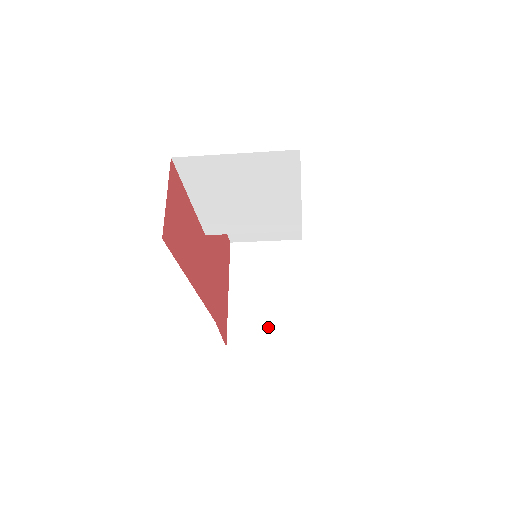
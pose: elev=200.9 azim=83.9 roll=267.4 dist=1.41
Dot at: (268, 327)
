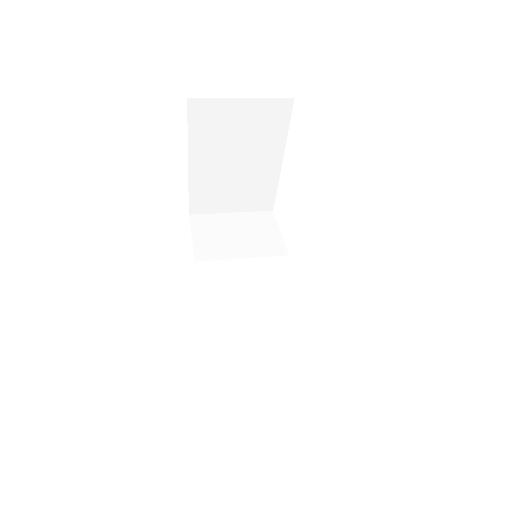
Dot at: (236, 197)
